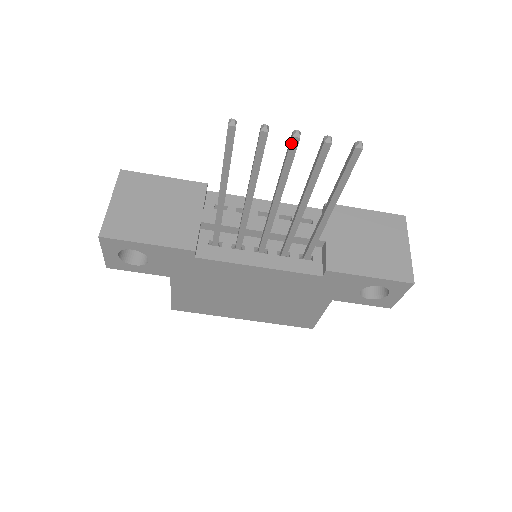
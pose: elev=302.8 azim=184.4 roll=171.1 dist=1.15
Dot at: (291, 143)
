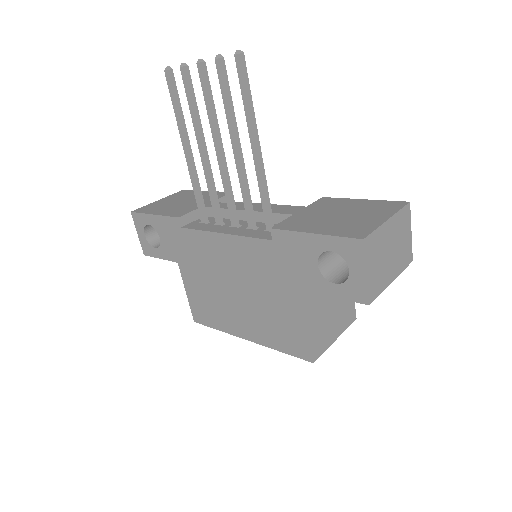
Dot at: (199, 71)
